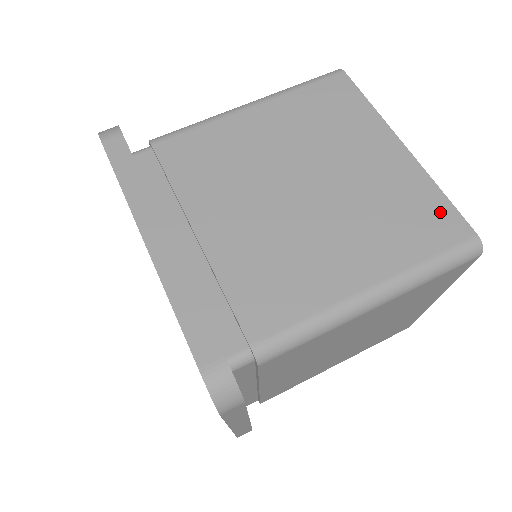
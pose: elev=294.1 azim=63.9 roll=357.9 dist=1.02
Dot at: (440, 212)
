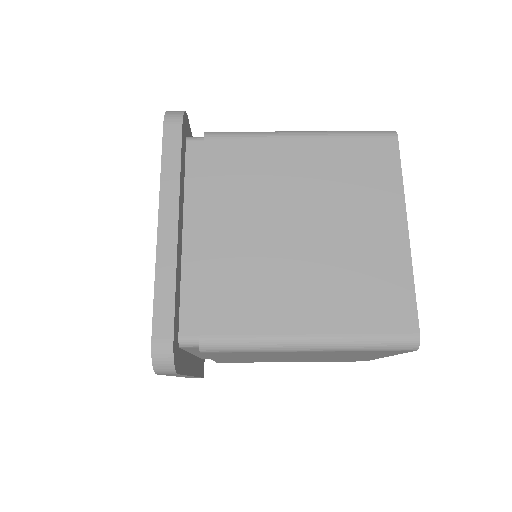
Dot at: (401, 301)
